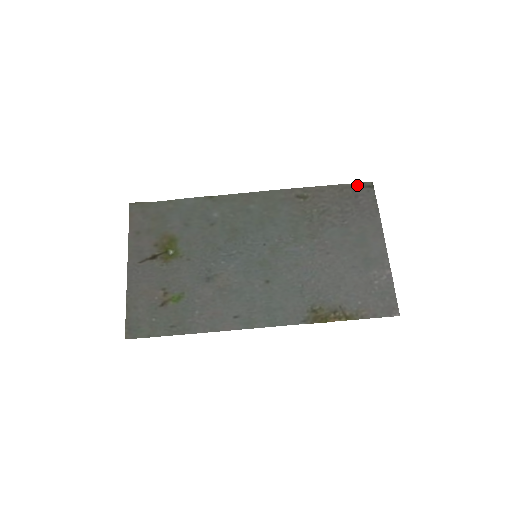
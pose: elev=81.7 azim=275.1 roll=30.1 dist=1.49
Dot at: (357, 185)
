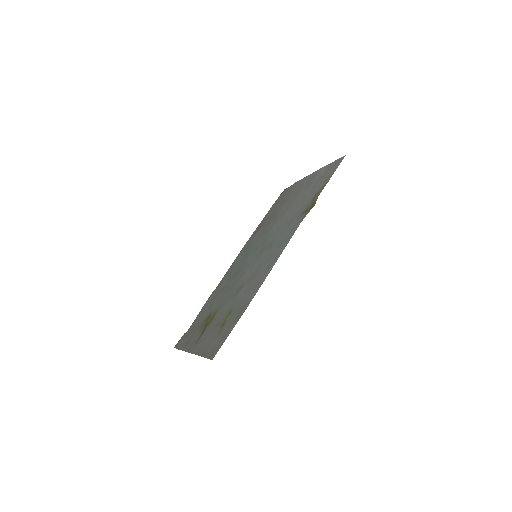
Dot at: (279, 197)
